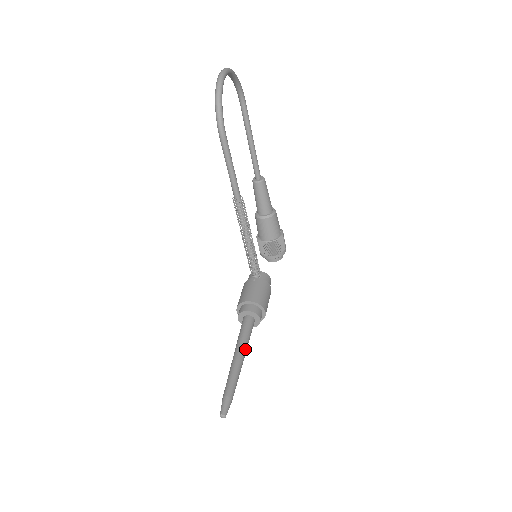
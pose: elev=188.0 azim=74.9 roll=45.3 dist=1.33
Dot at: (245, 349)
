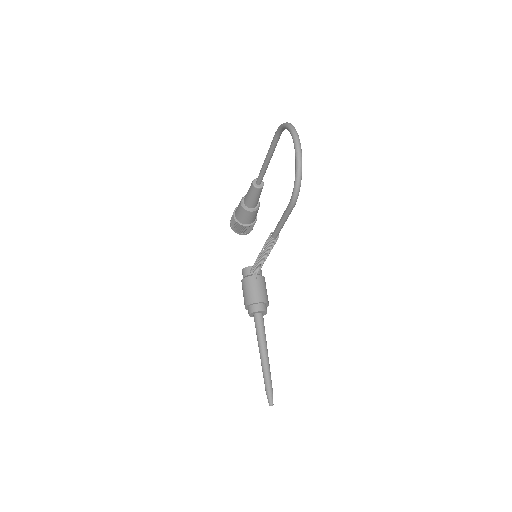
Dot at: occluded
